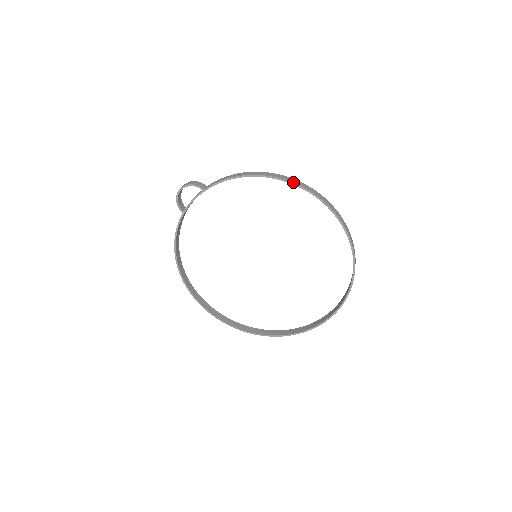
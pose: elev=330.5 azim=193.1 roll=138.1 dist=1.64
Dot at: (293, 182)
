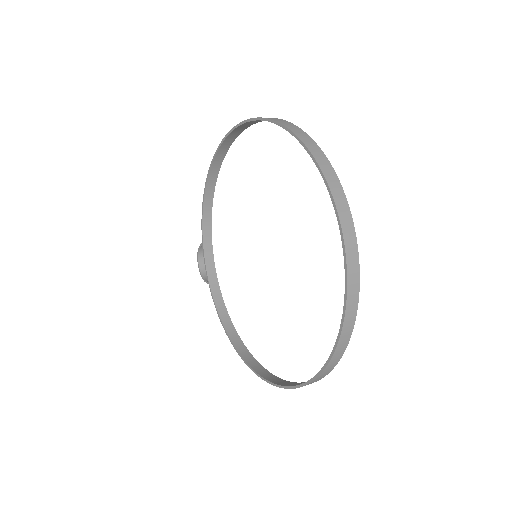
Dot at: (217, 151)
